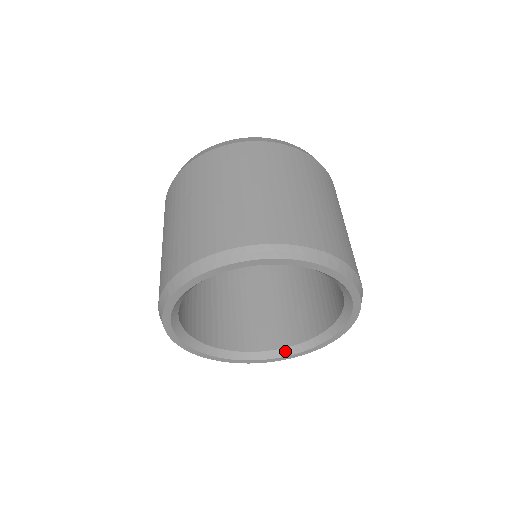
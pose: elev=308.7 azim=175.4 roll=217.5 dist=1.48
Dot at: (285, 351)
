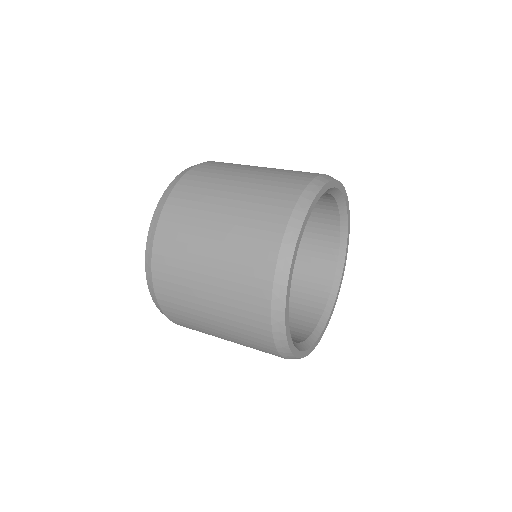
Dot at: (323, 319)
